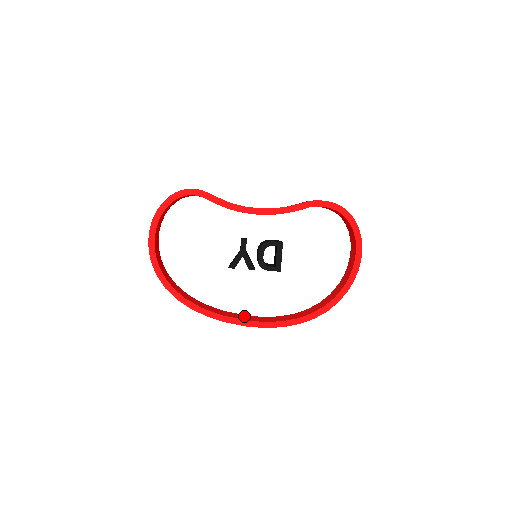
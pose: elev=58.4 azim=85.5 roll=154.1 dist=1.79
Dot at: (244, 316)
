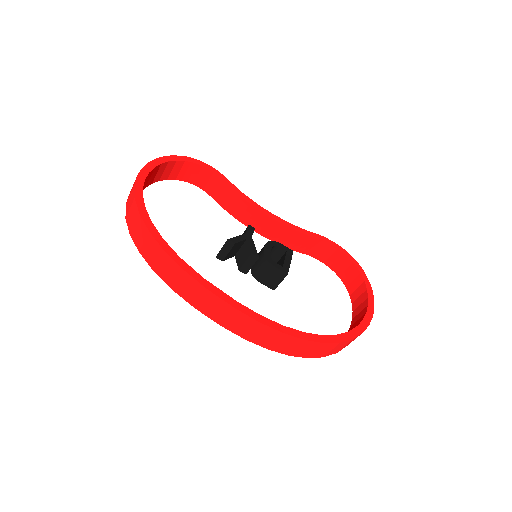
Dot at: occluded
